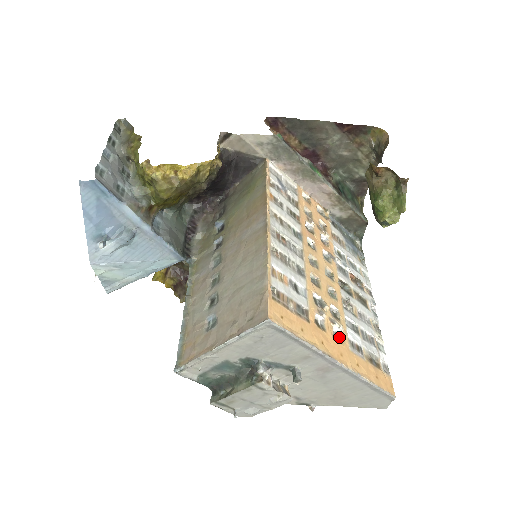
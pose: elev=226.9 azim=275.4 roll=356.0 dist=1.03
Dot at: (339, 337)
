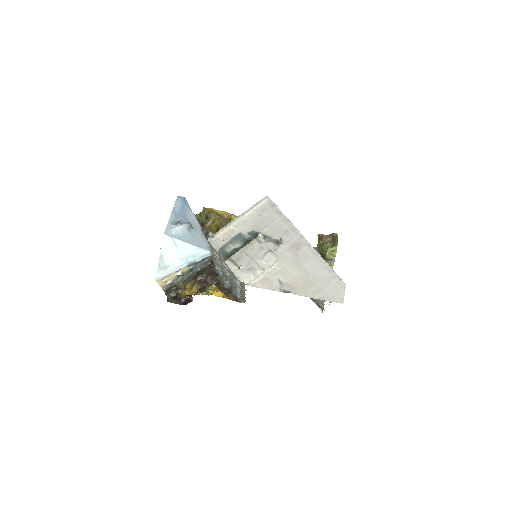
Dot at: occluded
